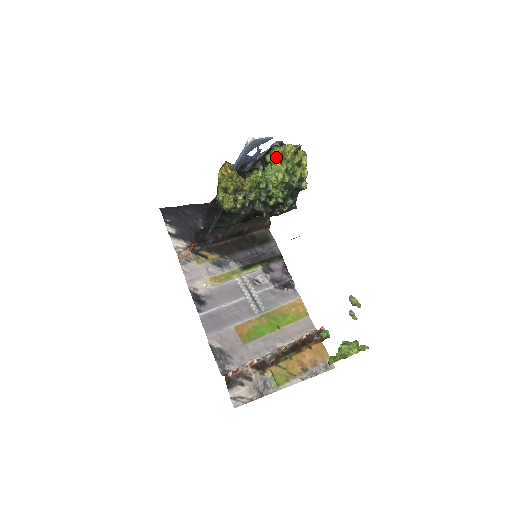
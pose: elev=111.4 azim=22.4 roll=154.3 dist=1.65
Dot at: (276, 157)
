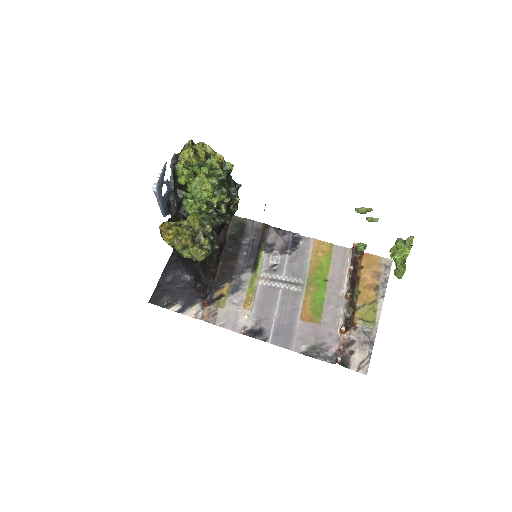
Dot at: (187, 174)
